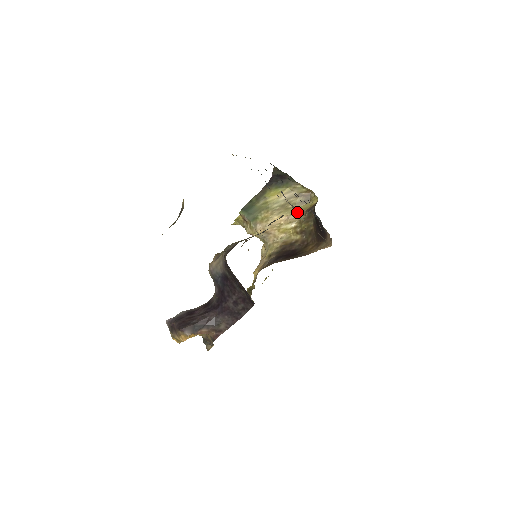
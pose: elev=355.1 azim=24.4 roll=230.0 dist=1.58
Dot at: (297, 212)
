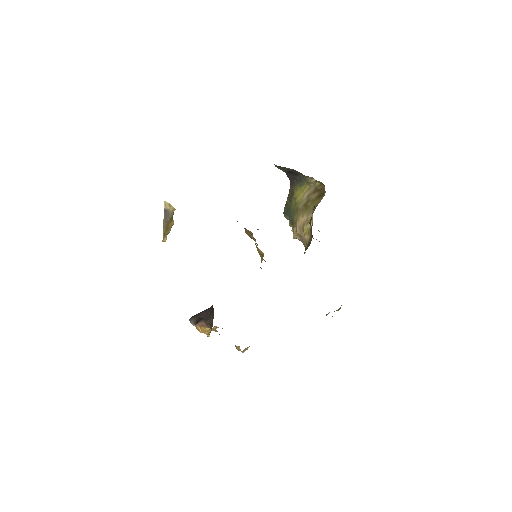
Dot at: occluded
